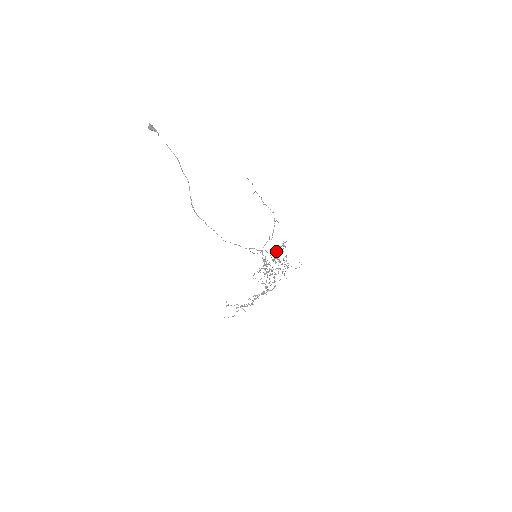
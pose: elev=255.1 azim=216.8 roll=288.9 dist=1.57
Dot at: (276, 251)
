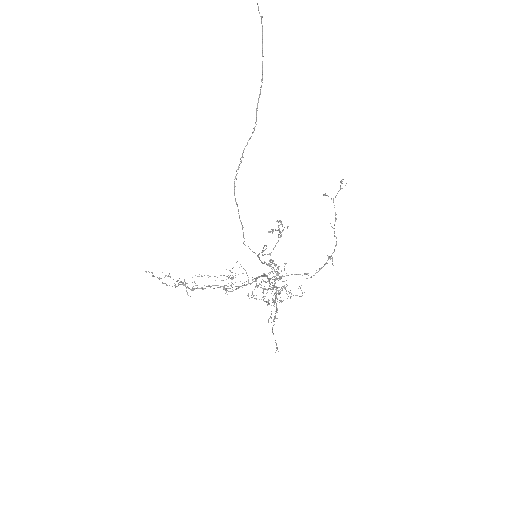
Dot at: (275, 246)
